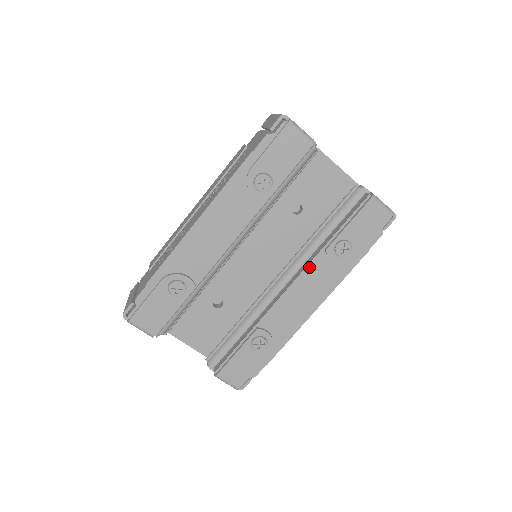
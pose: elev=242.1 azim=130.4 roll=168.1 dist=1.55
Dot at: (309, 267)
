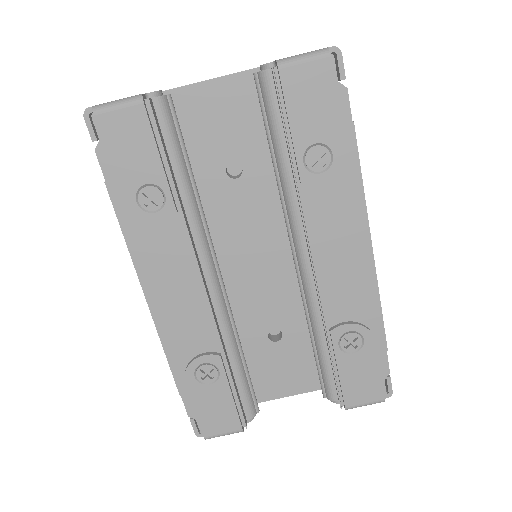
Dot at: (307, 218)
